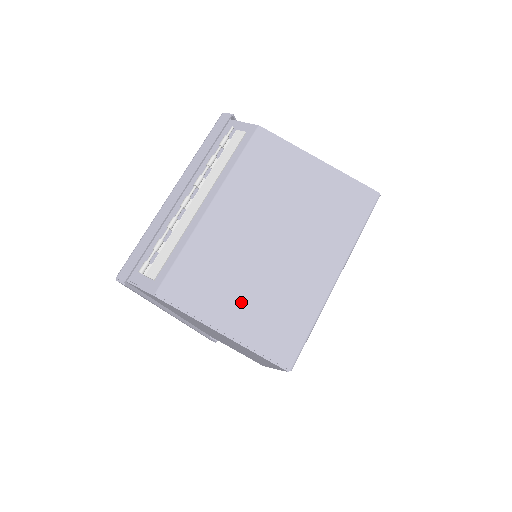
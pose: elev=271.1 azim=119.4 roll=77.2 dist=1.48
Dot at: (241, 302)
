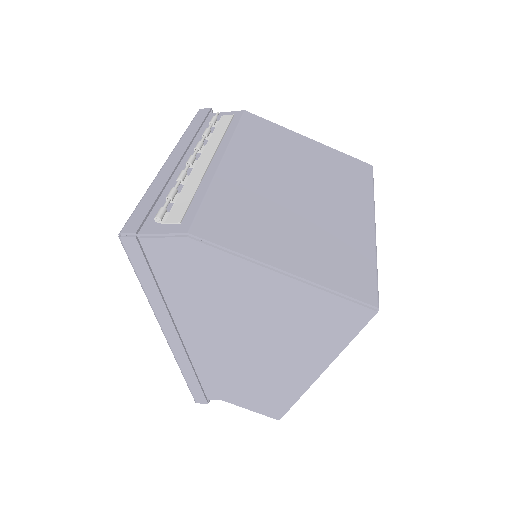
Dot at: (293, 242)
